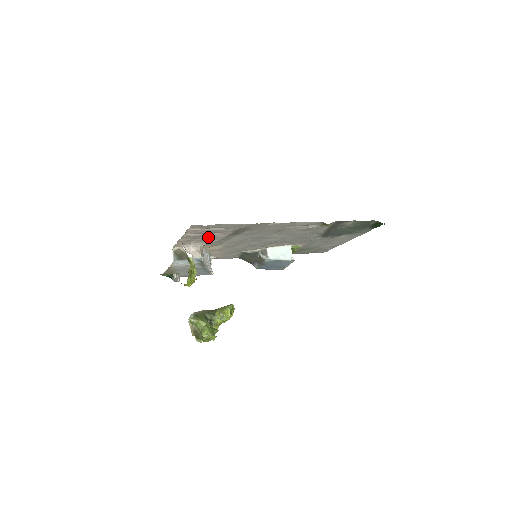
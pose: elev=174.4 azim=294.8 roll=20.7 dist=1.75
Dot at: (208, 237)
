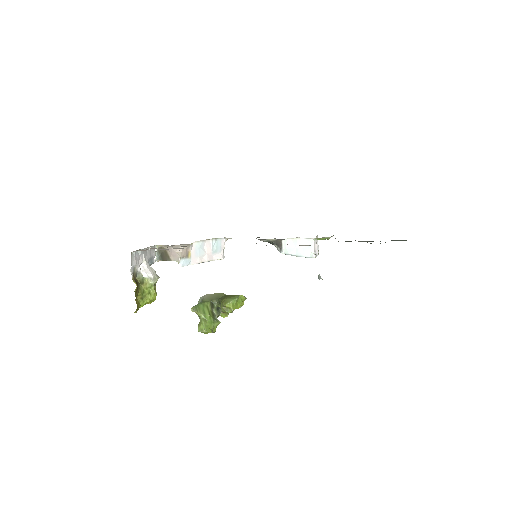
Dot at: occluded
